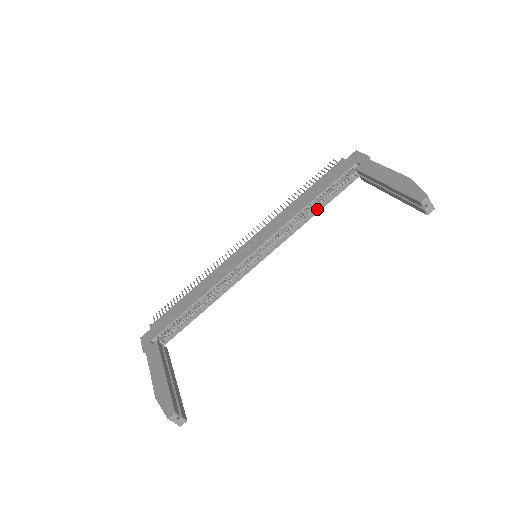
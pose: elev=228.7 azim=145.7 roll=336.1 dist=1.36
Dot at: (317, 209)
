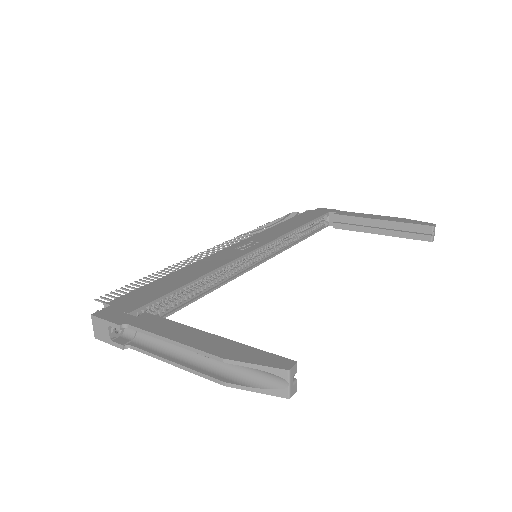
Dot at: (301, 237)
